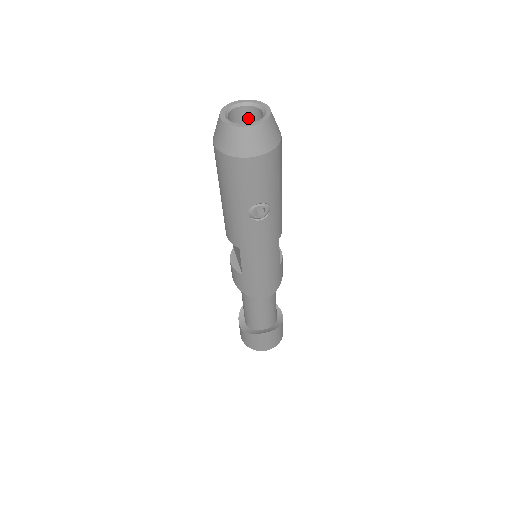
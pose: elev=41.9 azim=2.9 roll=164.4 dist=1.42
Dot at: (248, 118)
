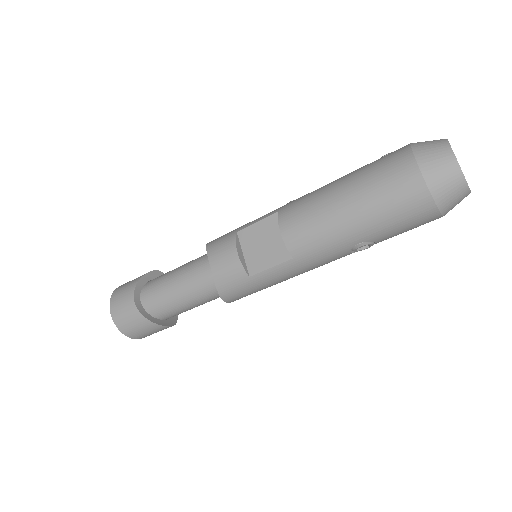
Dot at: occluded
